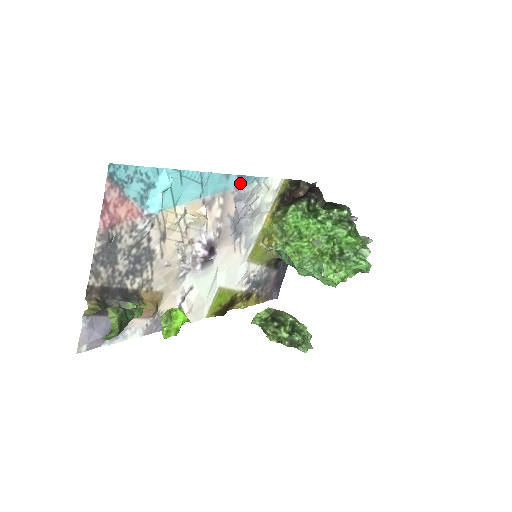
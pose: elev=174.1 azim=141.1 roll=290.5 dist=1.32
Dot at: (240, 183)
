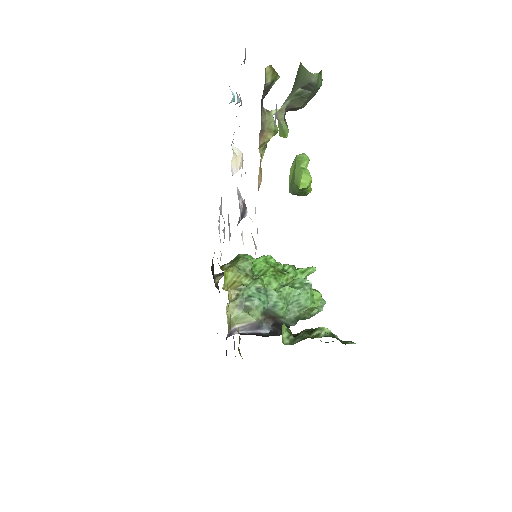
Dot at: occluded
